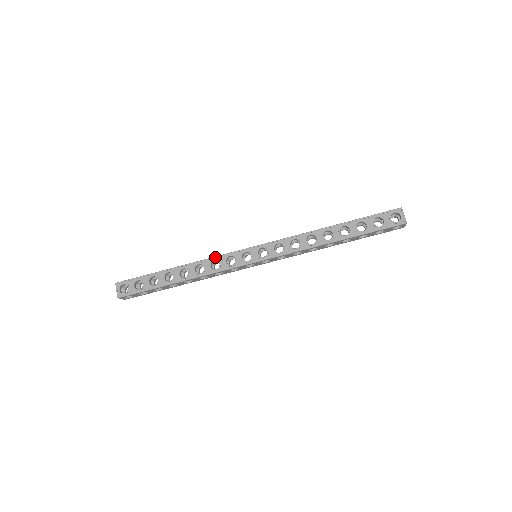
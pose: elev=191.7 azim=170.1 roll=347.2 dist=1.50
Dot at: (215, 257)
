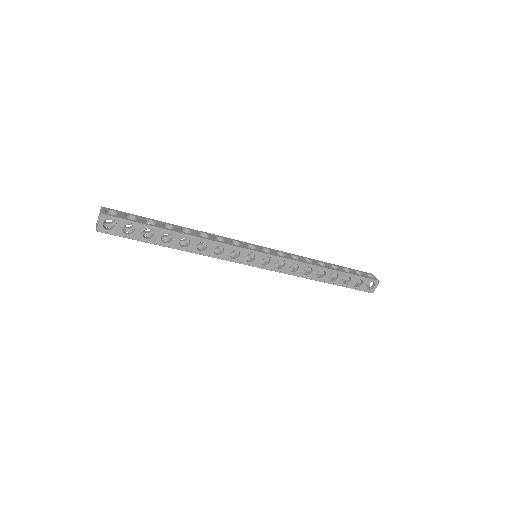
Dot at: (224, 244)
